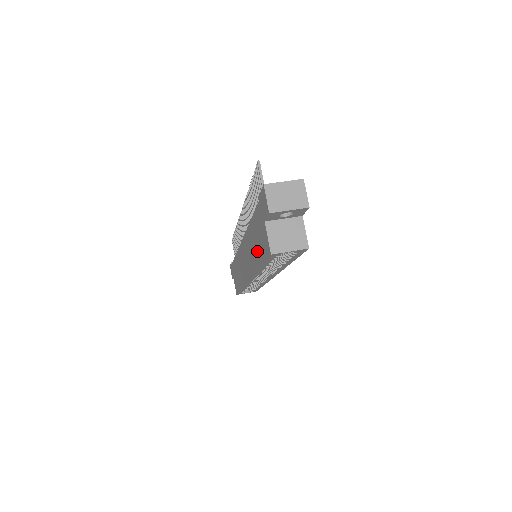
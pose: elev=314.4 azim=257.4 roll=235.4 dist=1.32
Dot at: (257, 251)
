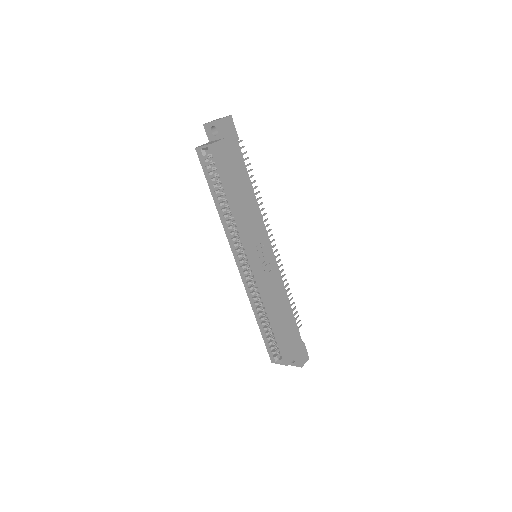
Dot at: occluded
